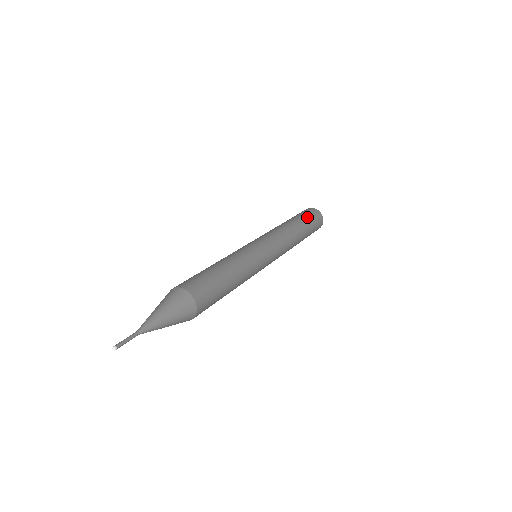
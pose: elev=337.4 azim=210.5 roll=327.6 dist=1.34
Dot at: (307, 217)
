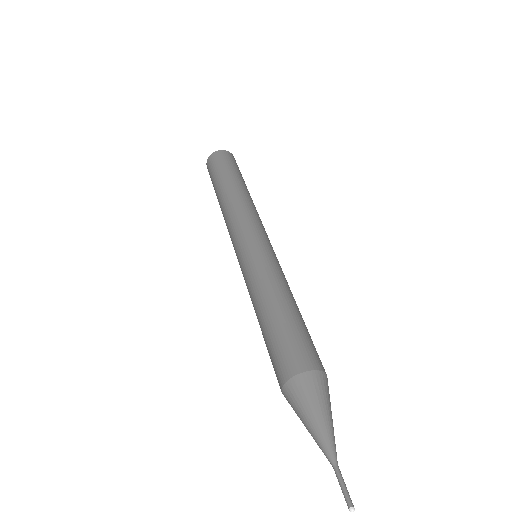
Dot at: (237, 170)
